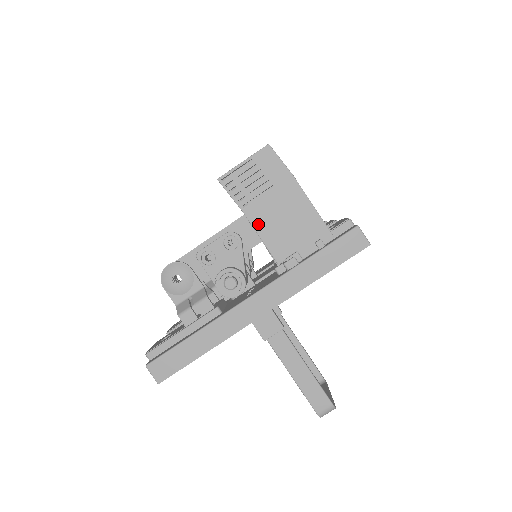
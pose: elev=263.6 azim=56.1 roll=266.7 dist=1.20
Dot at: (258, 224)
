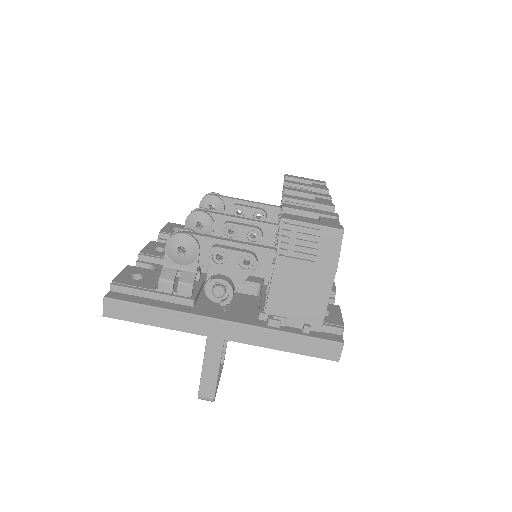
Dot at: (278, 276)
